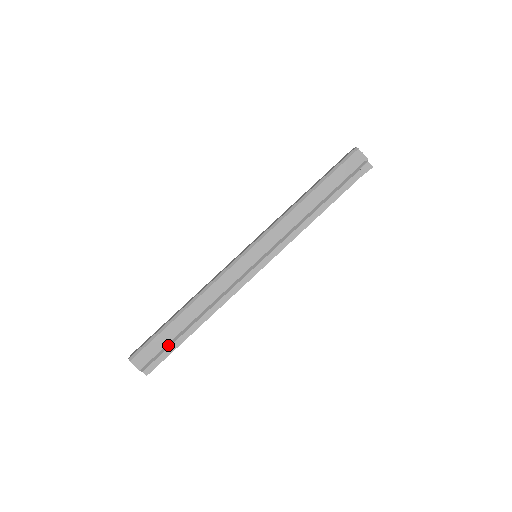
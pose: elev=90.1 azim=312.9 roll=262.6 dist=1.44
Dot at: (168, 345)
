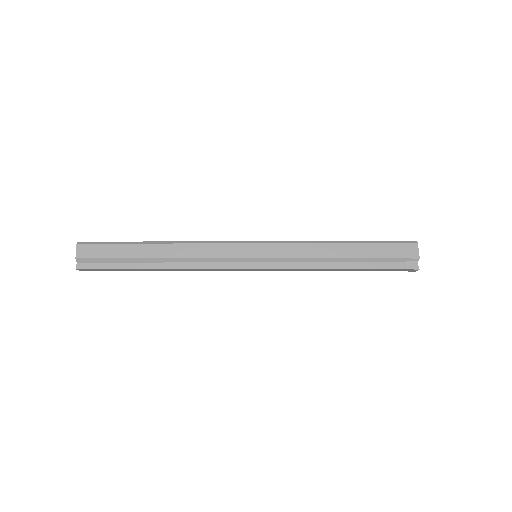
Dot at: (118, 260)
